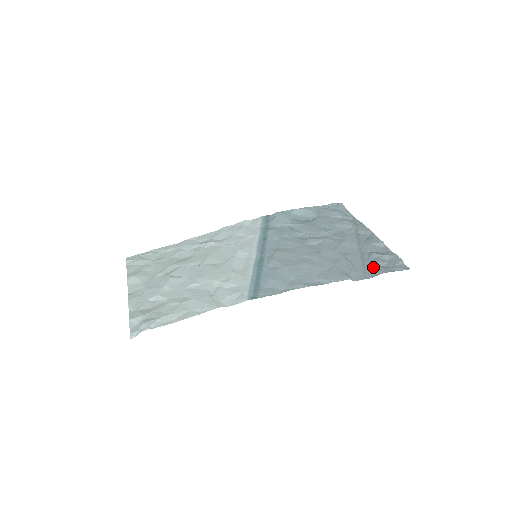
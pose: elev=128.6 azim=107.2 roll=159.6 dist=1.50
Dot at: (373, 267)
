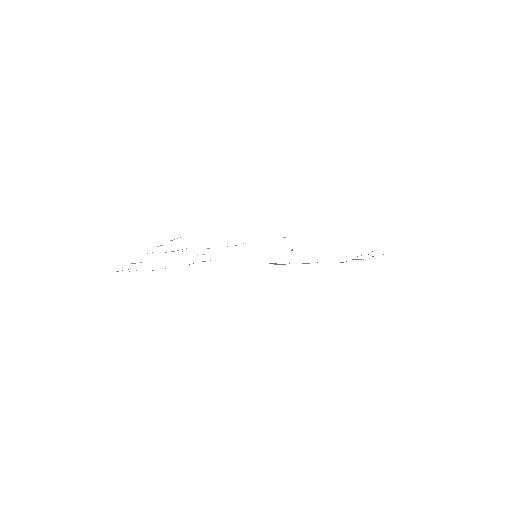
Dot at: occluded
